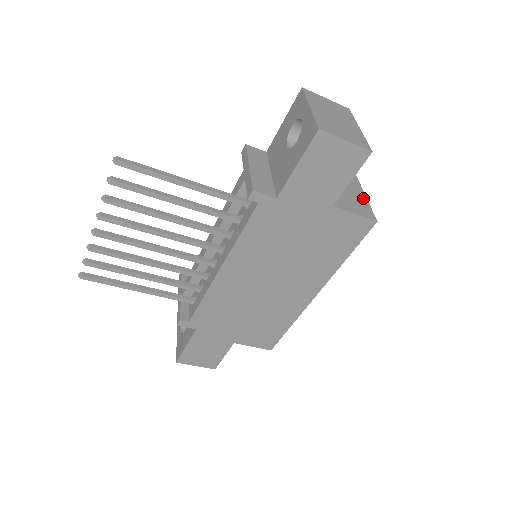
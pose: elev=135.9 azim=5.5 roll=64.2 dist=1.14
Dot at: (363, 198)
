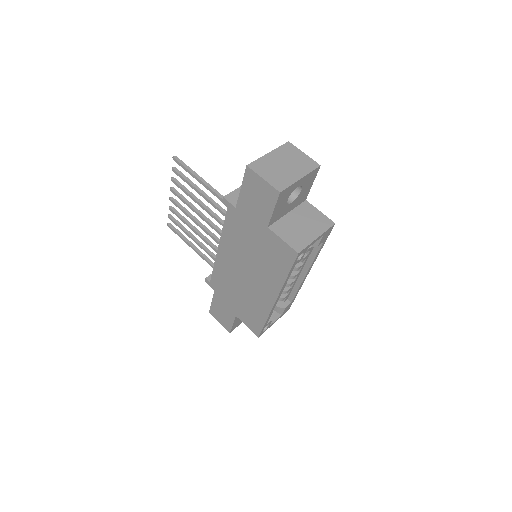
Dot at: (312, 237)
